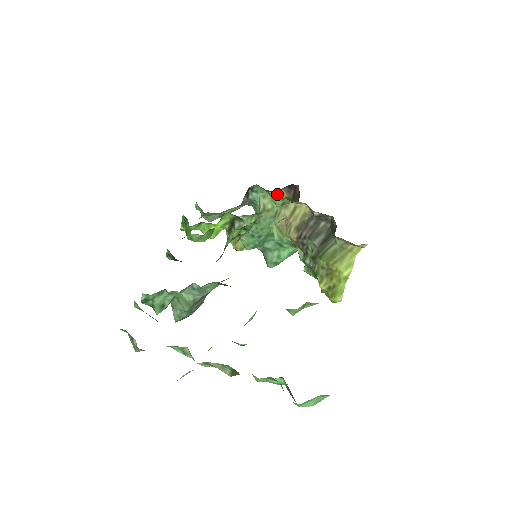
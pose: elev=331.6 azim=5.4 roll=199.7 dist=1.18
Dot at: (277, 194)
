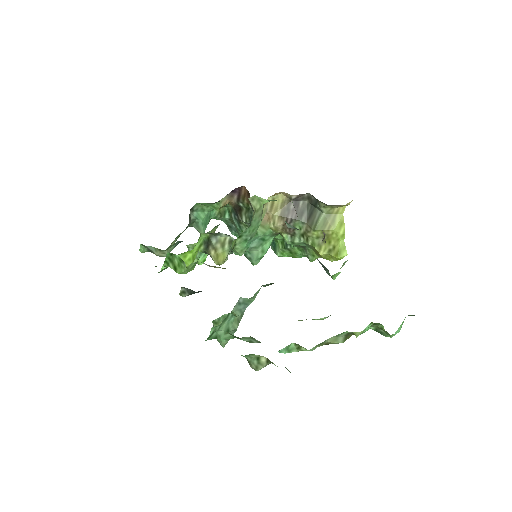
Dot at: (220, 203)
